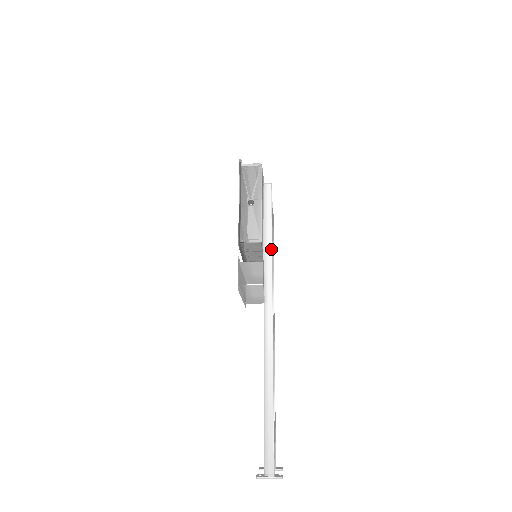
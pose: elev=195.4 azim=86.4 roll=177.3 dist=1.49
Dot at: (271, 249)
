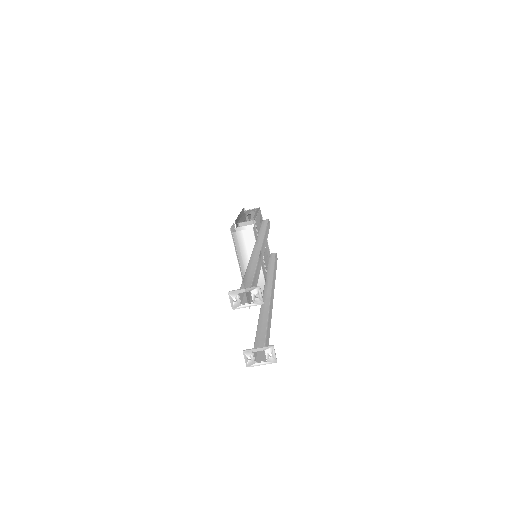
Dot at: (265, 230)
